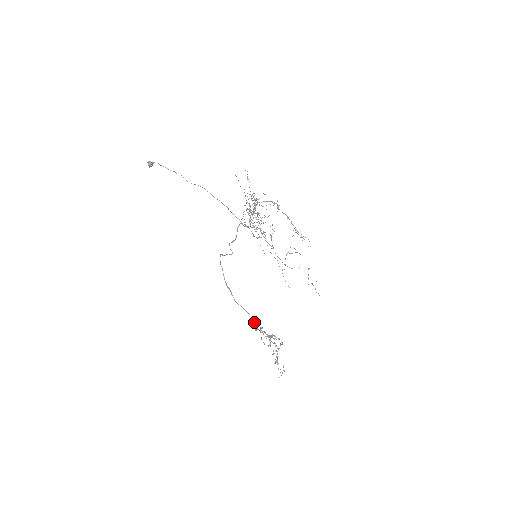
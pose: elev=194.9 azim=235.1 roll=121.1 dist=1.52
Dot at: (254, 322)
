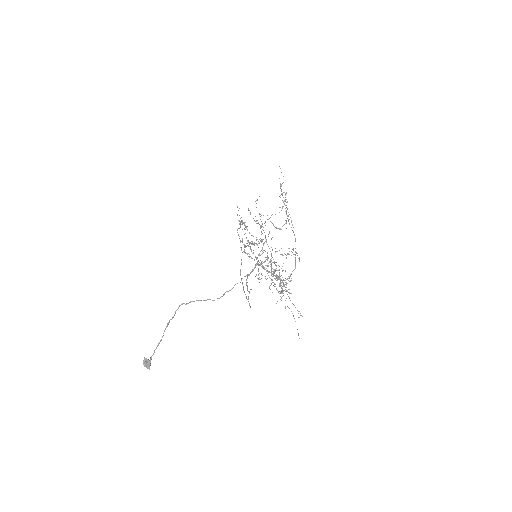
Dot at: occluded
